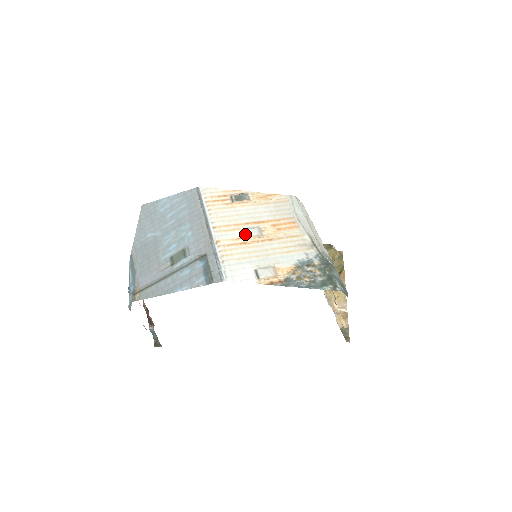
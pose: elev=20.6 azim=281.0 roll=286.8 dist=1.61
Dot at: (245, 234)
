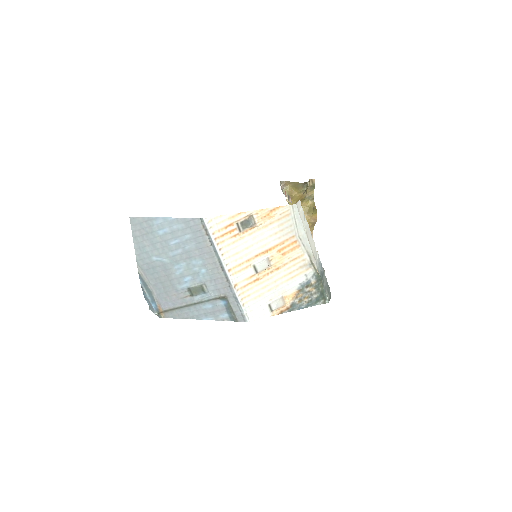
Dot at: (257, 270)
